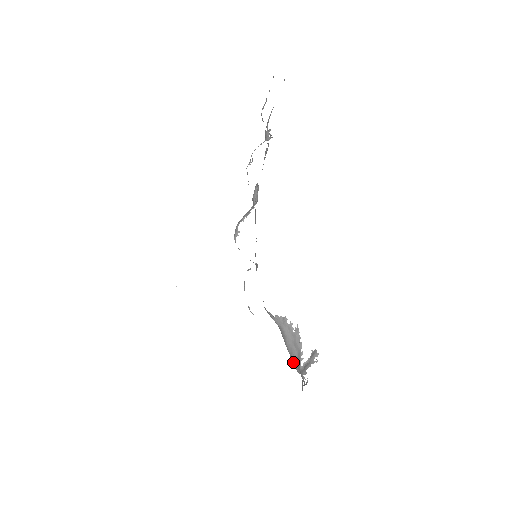
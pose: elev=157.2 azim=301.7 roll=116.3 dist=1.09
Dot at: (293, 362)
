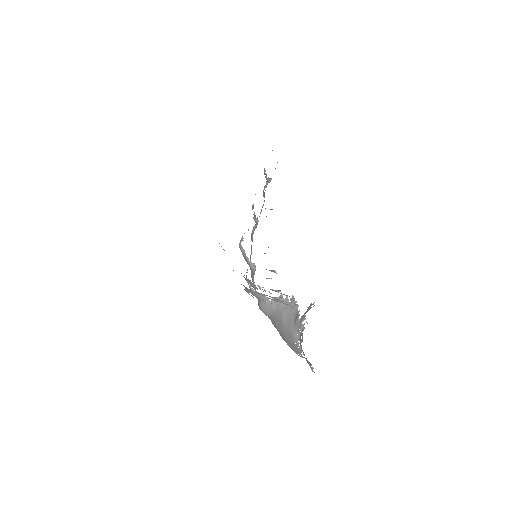
Dot at: (290, 330)
